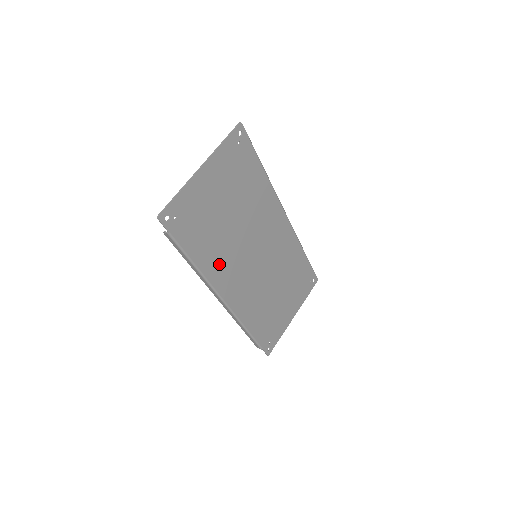
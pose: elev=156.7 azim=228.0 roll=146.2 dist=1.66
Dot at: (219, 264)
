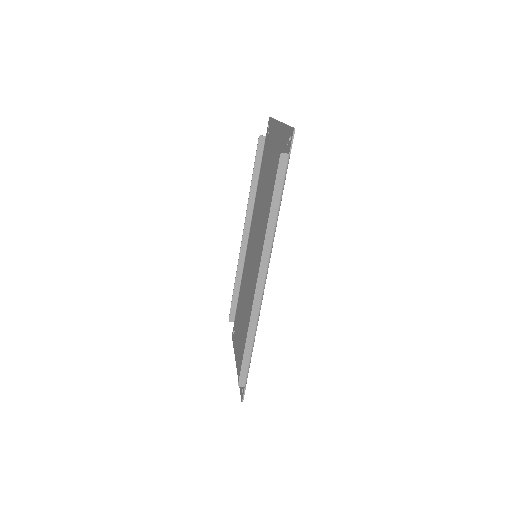
Dot at: occluded
